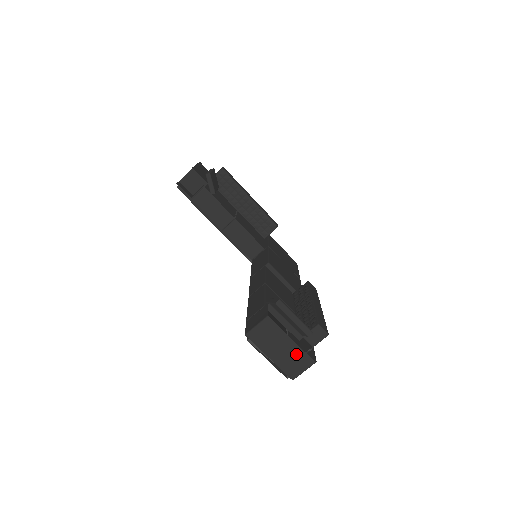
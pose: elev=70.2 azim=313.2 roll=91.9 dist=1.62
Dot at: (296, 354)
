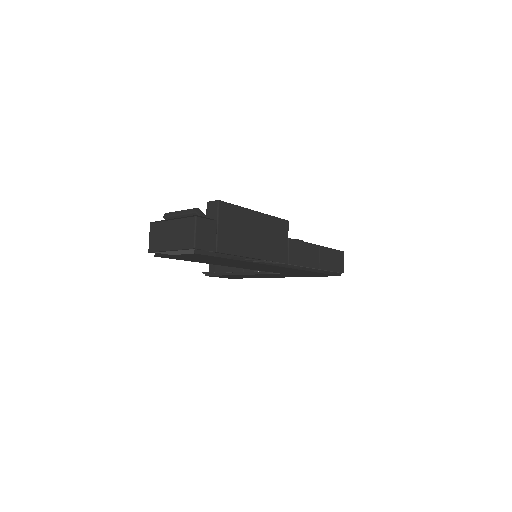
Dot at: (181, 227)
